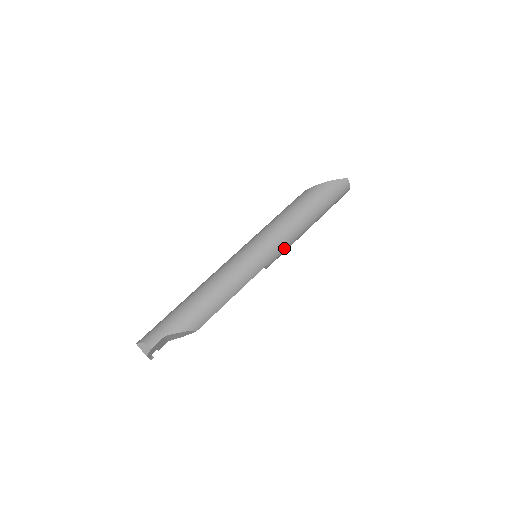
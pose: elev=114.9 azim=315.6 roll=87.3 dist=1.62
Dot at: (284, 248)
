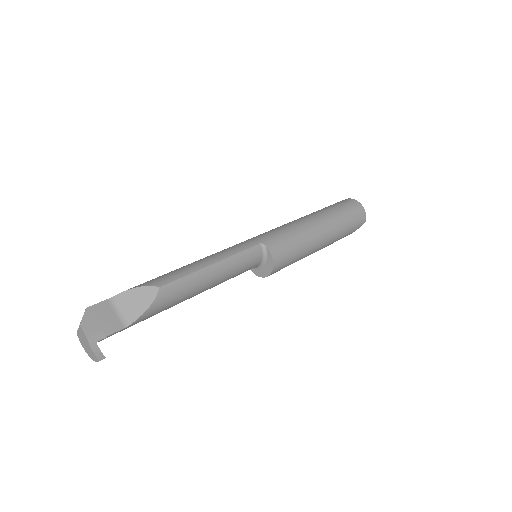
Dot at: (284, 233)
